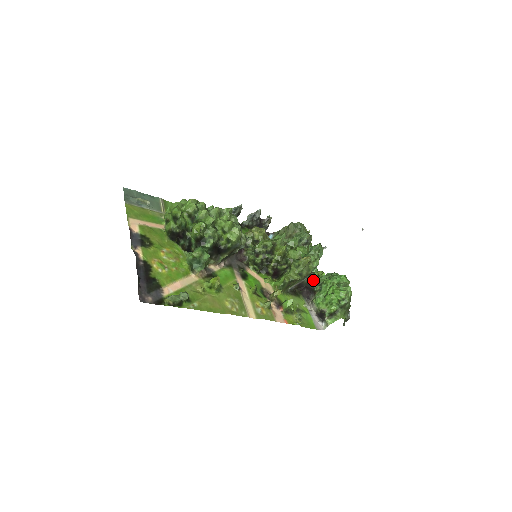
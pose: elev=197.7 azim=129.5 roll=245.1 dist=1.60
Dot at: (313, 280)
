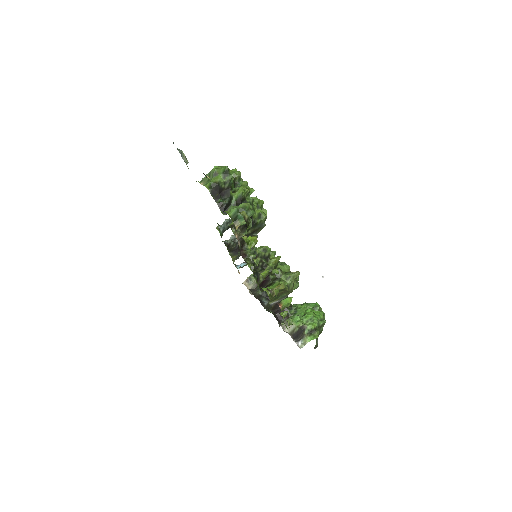
Dot at: occluded
